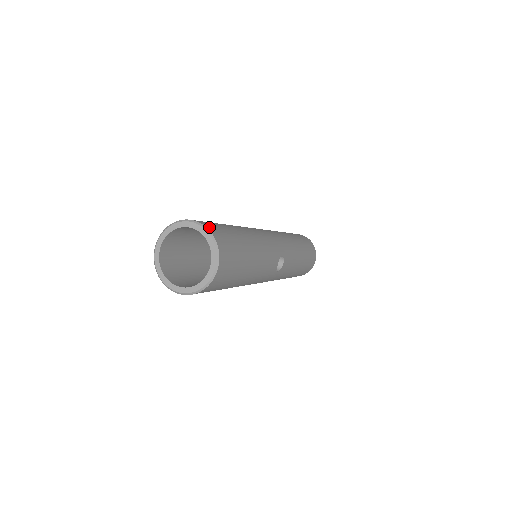
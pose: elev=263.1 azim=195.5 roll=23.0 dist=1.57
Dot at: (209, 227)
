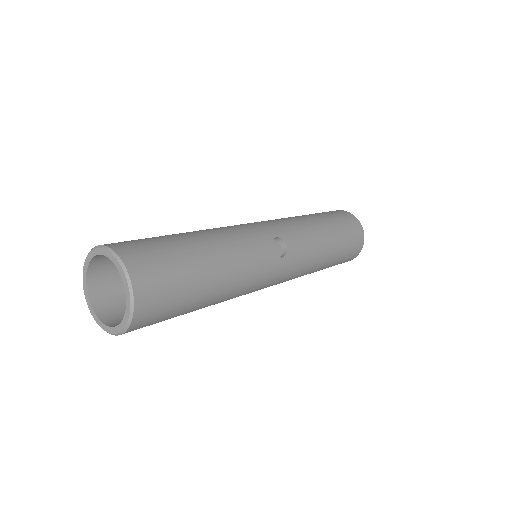
Dot at: (110, 244)
